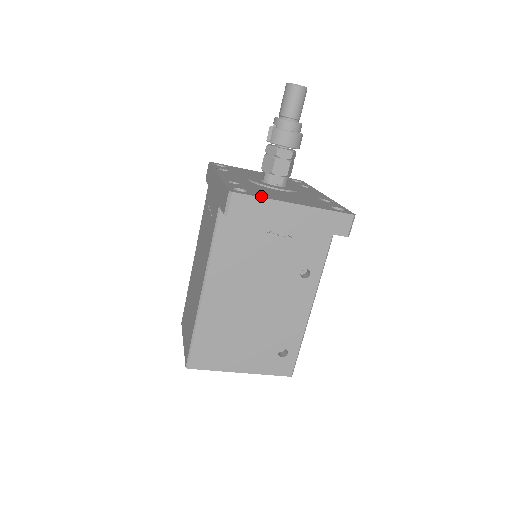
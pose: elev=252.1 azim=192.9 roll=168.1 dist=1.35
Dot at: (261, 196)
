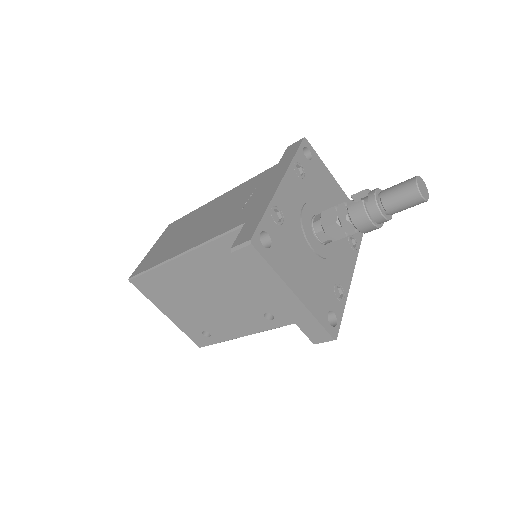
Dot at: (274, 265)
